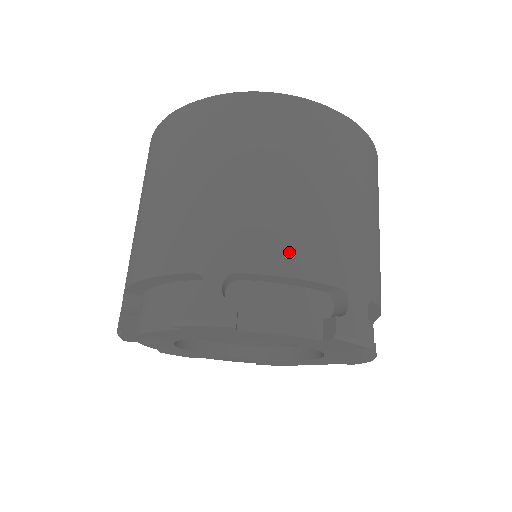
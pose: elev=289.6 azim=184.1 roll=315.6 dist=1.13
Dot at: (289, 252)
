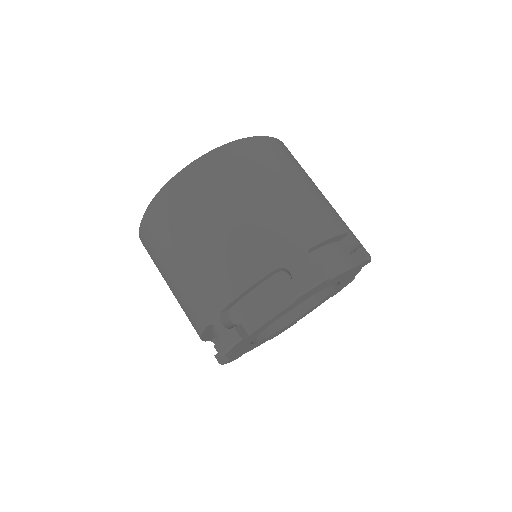
Dot at: (234, 278)
